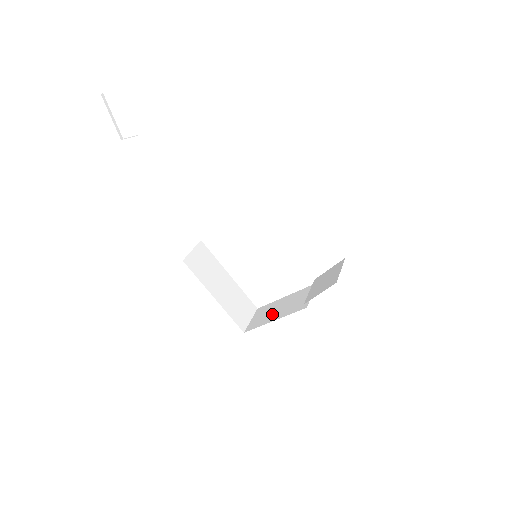
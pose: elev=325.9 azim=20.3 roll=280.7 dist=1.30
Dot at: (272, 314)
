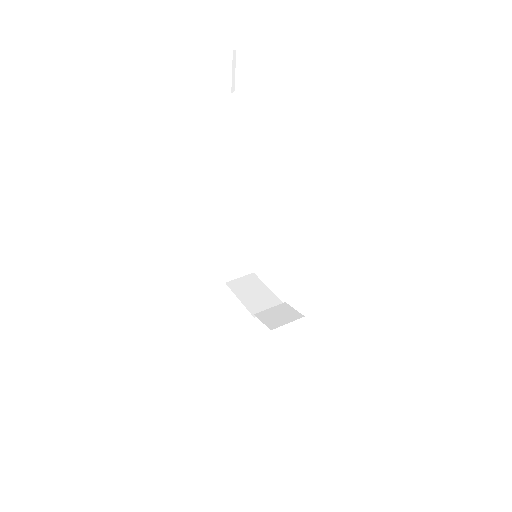
Dot at: (246, 292)
